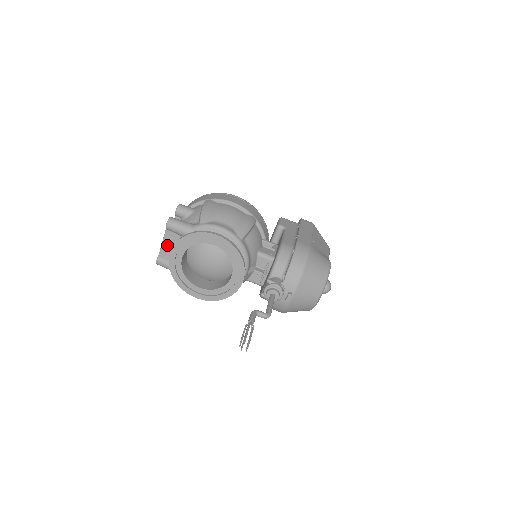
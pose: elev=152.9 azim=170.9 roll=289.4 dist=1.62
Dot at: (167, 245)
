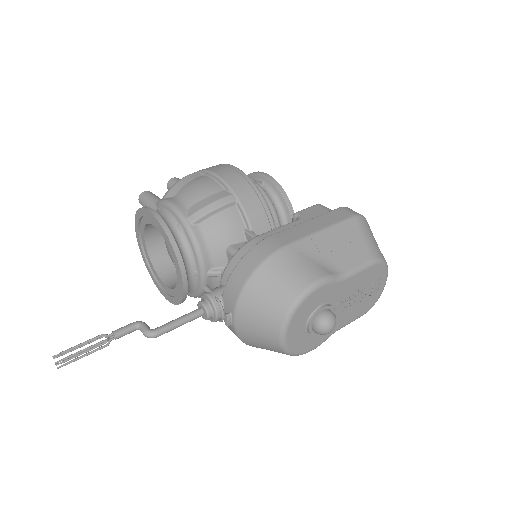
Dot at: occluded
